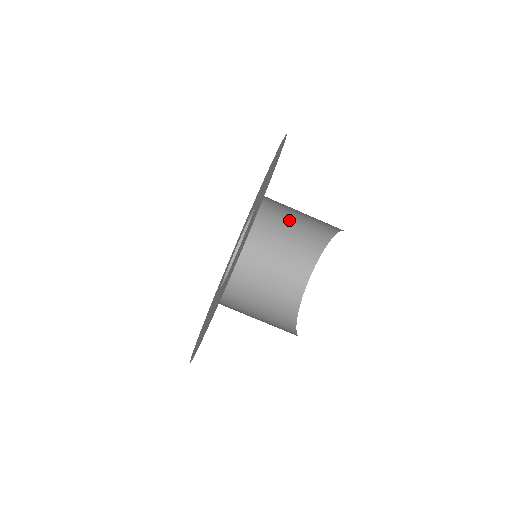
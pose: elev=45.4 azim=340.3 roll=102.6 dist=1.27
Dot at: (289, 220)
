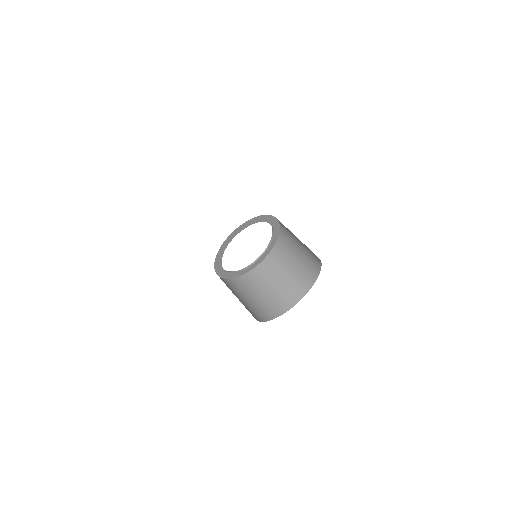
Dot at: (292, 259)
